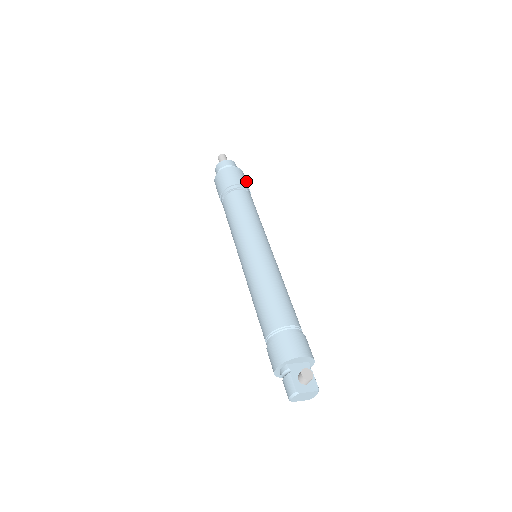
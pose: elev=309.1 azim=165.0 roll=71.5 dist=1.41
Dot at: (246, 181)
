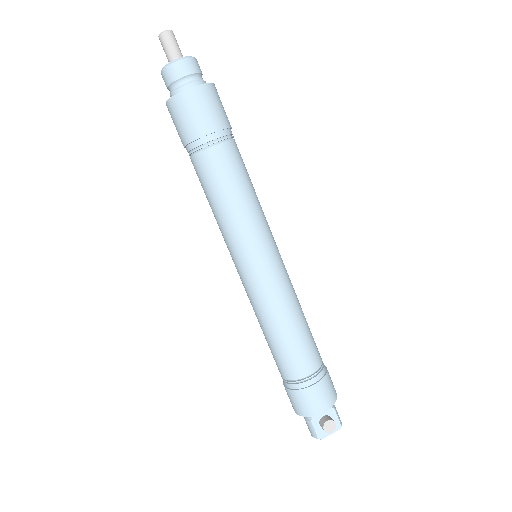
Dot at: (220, 108)
